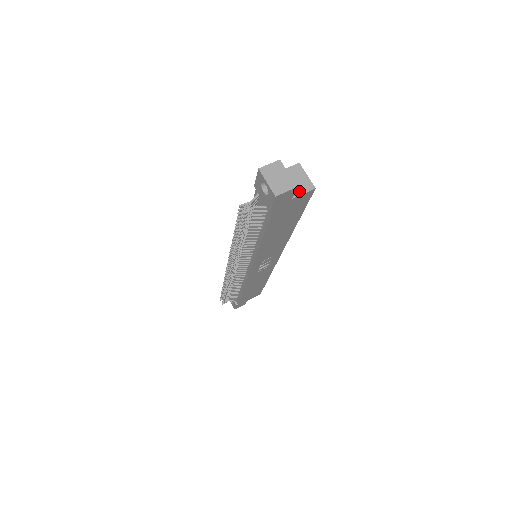
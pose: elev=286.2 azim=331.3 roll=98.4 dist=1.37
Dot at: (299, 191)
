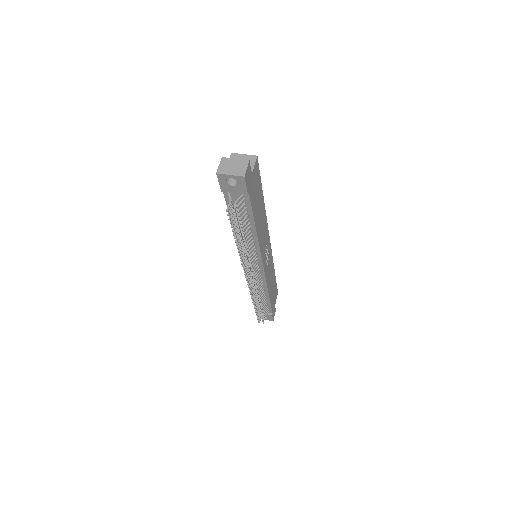
Dot at: occluded
